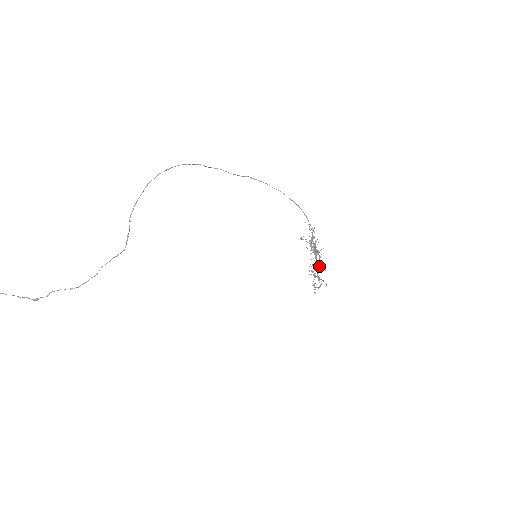
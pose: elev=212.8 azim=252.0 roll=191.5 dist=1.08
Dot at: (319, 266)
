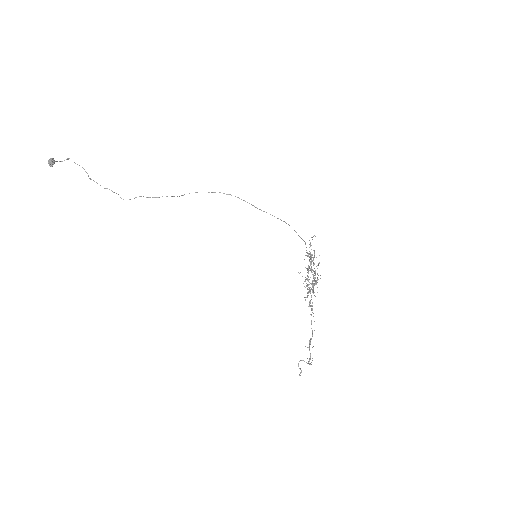
Dot at: occluded
